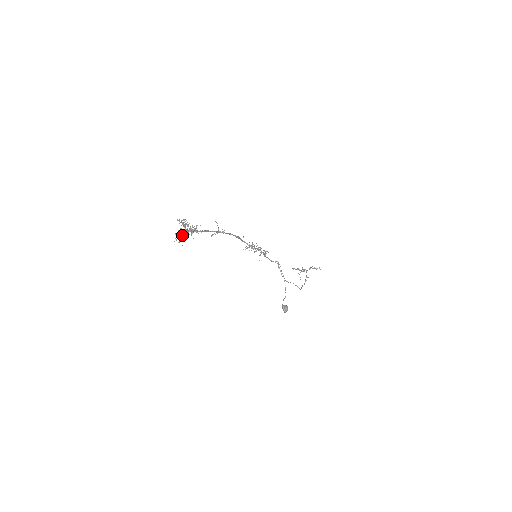
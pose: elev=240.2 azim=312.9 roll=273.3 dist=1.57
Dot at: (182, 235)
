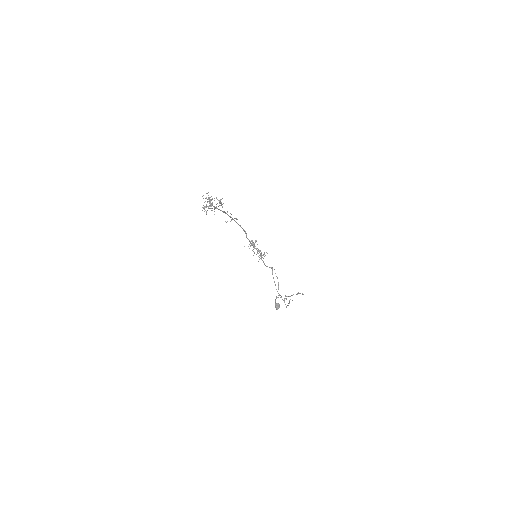
Dot at: occluded
